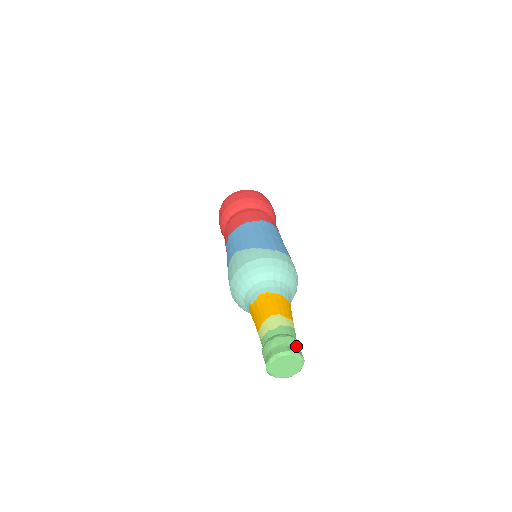
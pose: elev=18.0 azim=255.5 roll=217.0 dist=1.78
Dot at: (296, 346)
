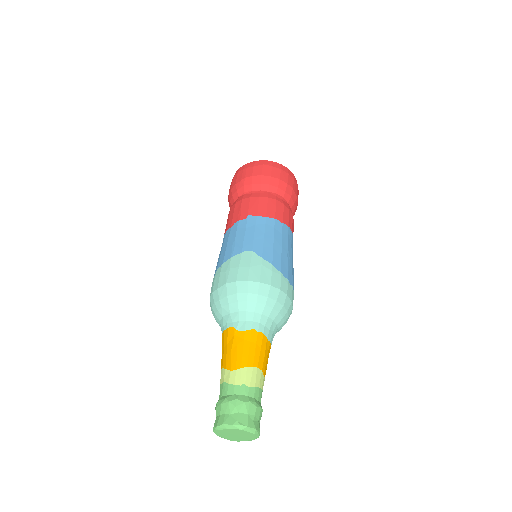
Dot at: occluded
